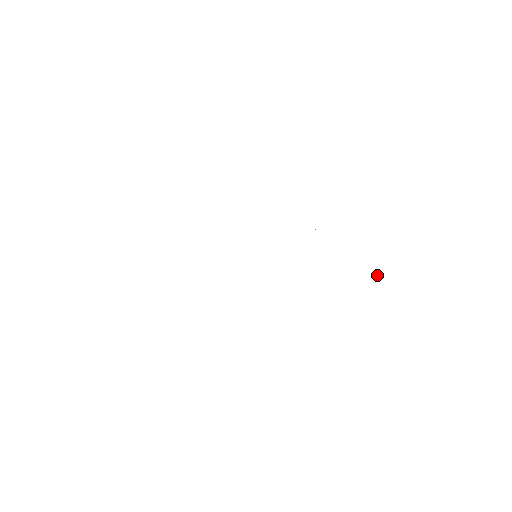
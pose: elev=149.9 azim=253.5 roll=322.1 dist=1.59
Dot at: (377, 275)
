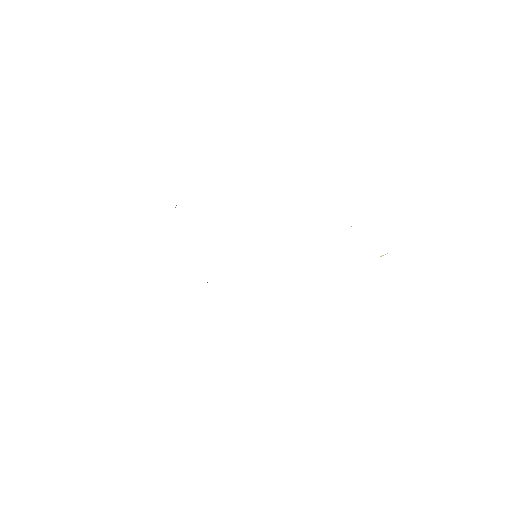
Dot at: (385, 254)
